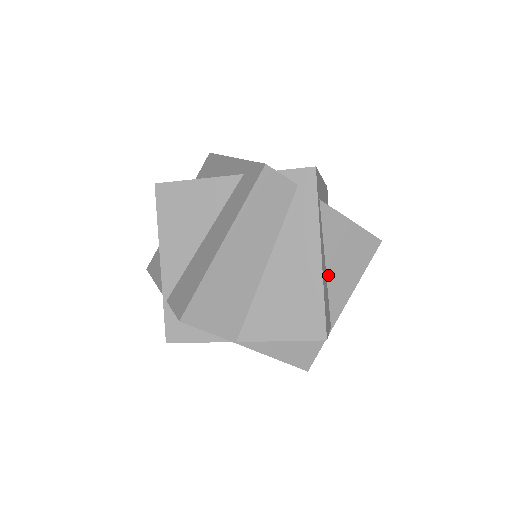
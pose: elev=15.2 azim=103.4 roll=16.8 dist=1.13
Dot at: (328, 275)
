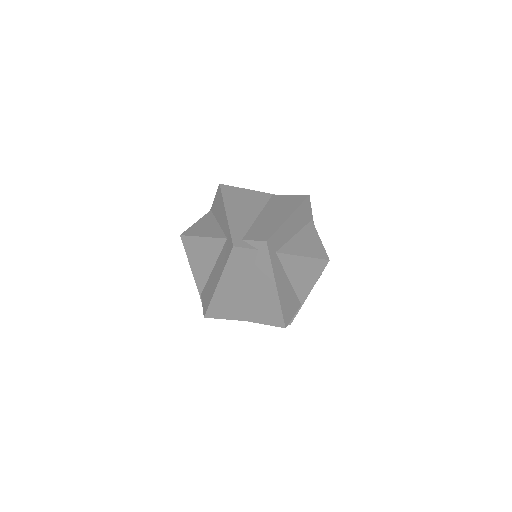
Dot at: (292, 283)
